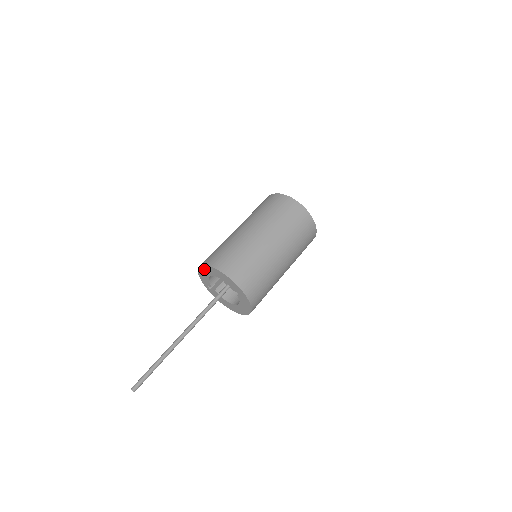
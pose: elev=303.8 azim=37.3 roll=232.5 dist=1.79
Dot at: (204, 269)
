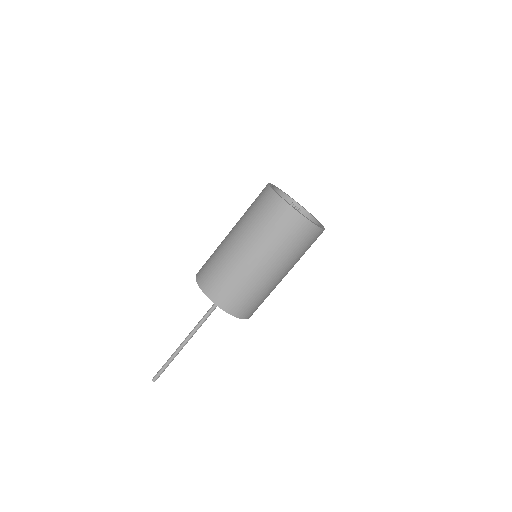
Dot at: occluded
